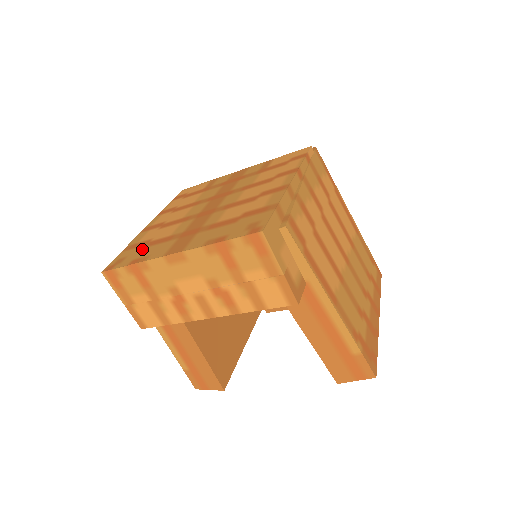
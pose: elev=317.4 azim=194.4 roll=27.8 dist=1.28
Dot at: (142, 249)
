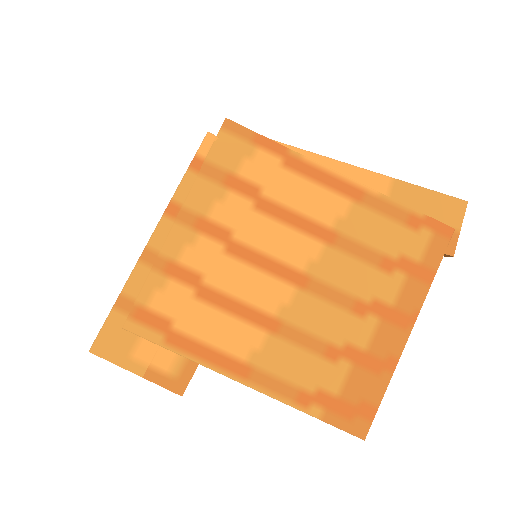
Dot at: occluded
